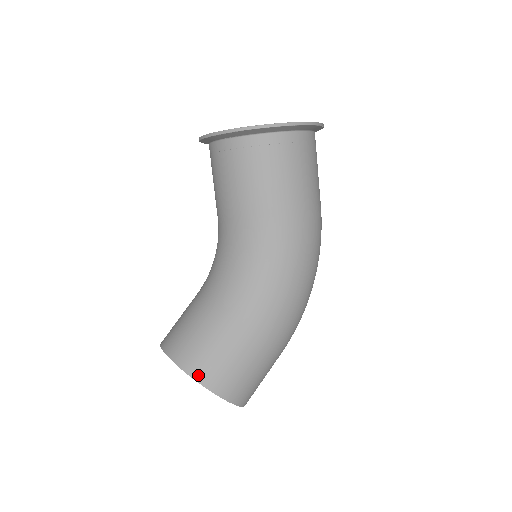
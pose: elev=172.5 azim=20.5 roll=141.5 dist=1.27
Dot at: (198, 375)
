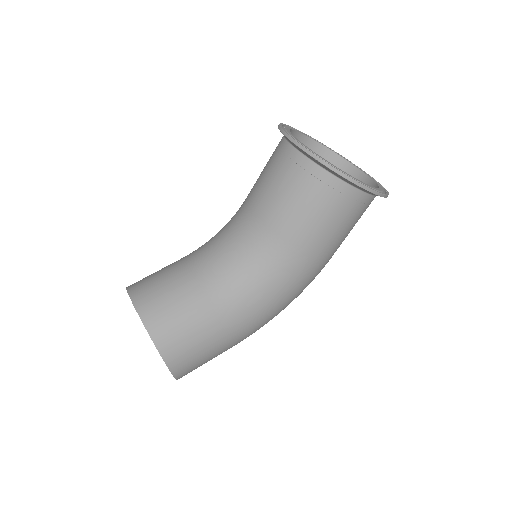
Dot at: (167, 354)
